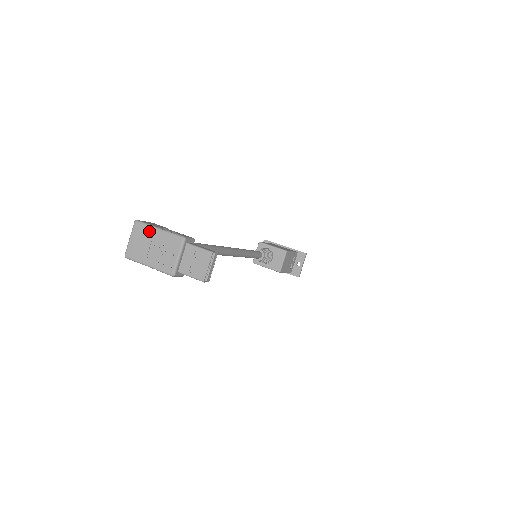
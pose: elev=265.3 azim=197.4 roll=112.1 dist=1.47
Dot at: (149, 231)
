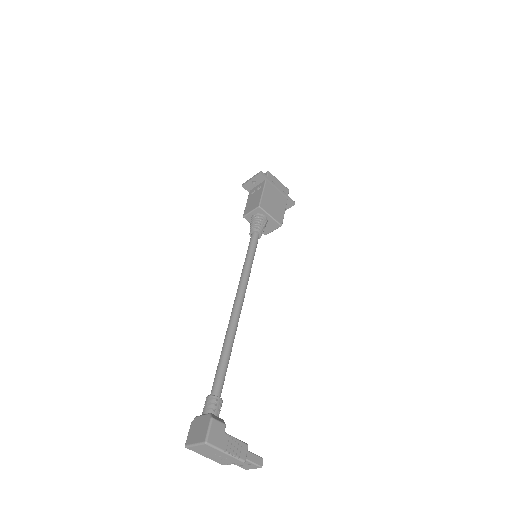
Dot at: (216, 451)
